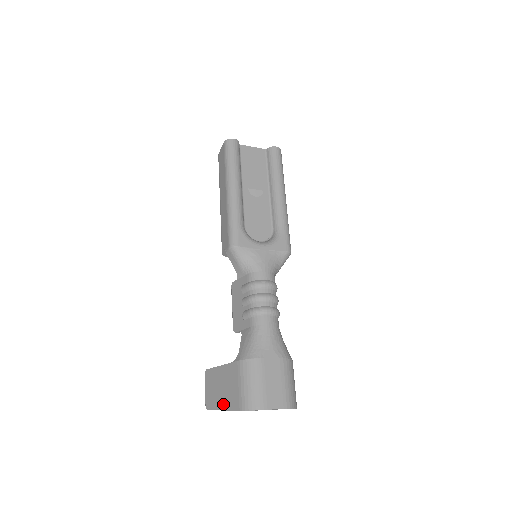
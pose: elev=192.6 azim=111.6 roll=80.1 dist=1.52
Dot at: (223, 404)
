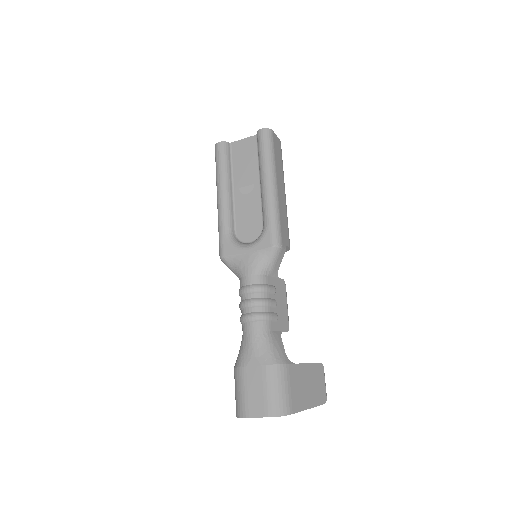
Dot at: occluded
